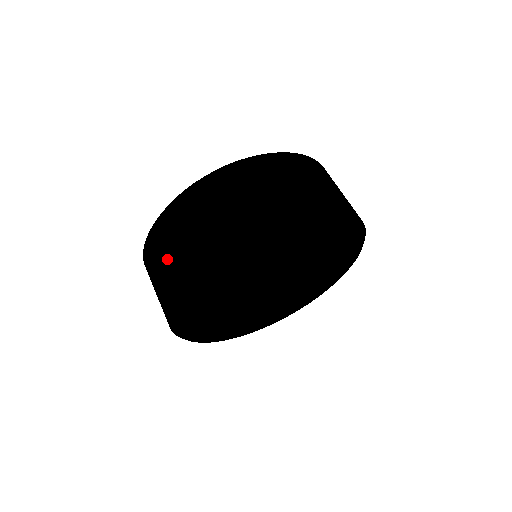
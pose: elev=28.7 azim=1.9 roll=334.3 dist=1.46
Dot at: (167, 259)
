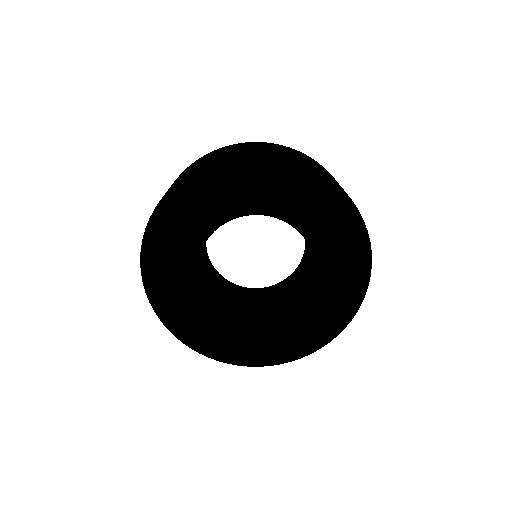
Dot at: occluded
